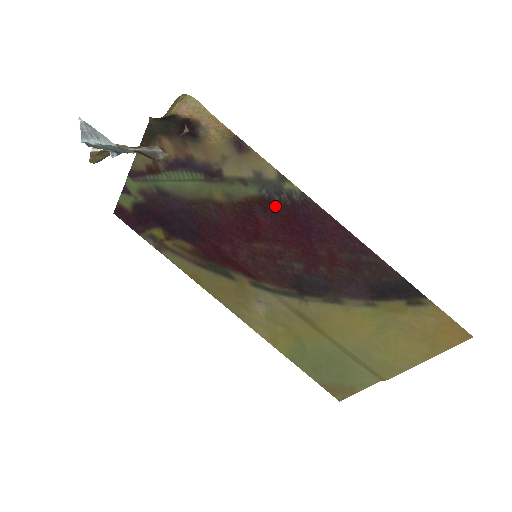
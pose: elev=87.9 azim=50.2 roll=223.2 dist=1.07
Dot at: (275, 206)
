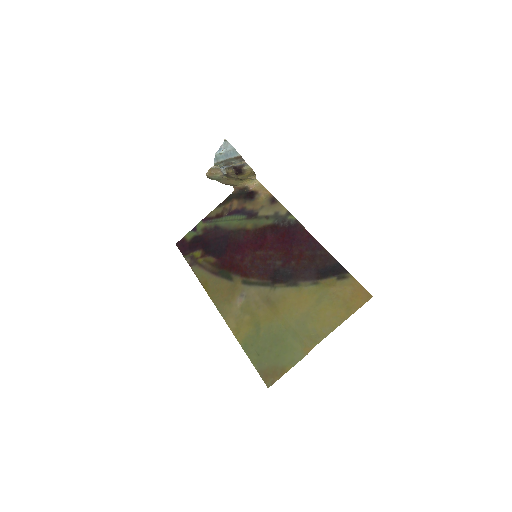
Dot at: (279, 228)
